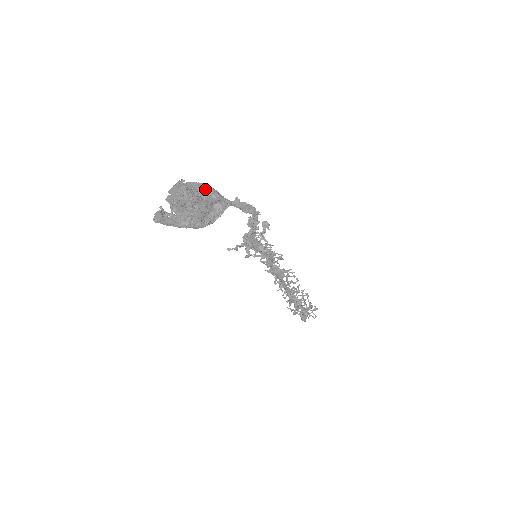
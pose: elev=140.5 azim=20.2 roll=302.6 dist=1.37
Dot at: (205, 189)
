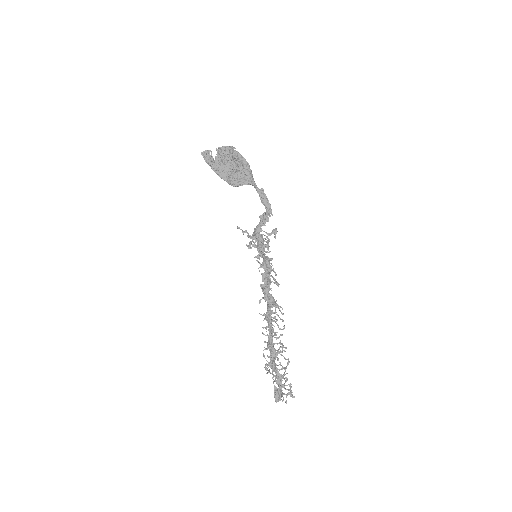
Dot at: (245, 163)
